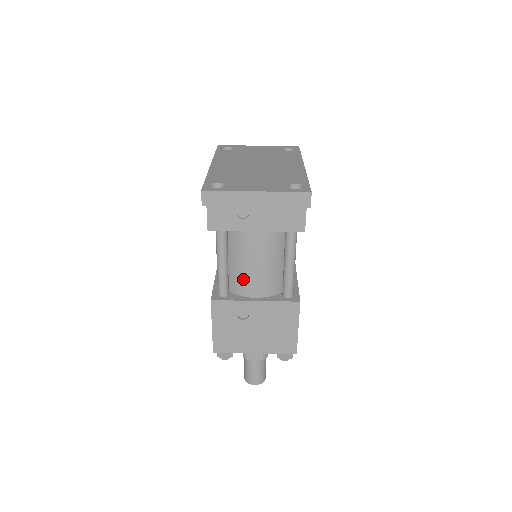
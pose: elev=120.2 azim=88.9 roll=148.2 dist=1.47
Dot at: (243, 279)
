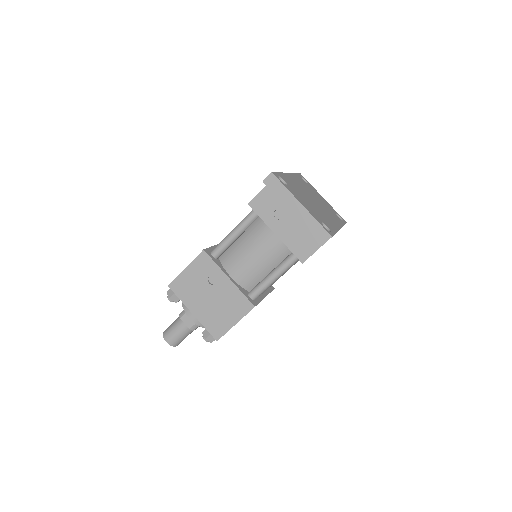
Dot at: (236, 257)
